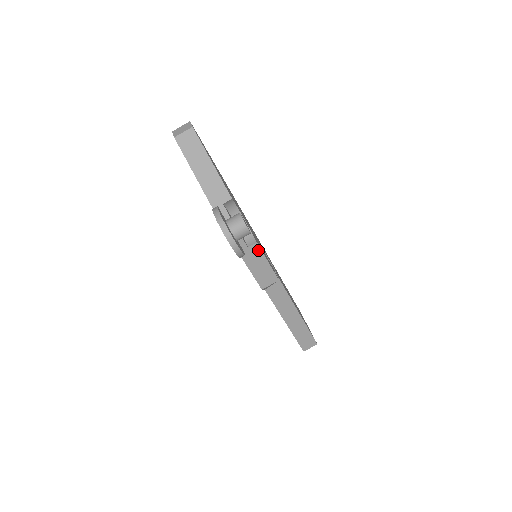
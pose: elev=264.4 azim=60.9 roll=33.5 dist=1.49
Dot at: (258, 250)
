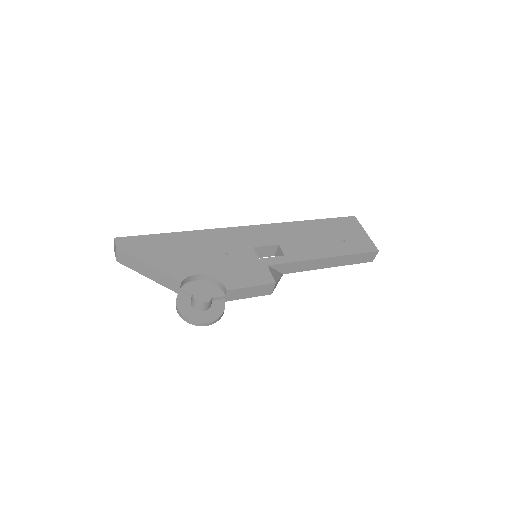
Dot at: (234, 291)
